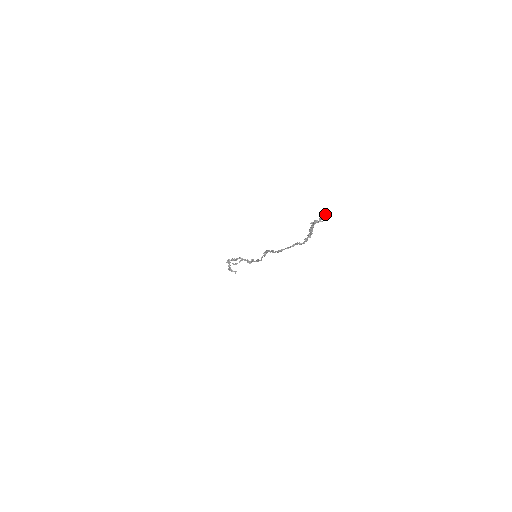
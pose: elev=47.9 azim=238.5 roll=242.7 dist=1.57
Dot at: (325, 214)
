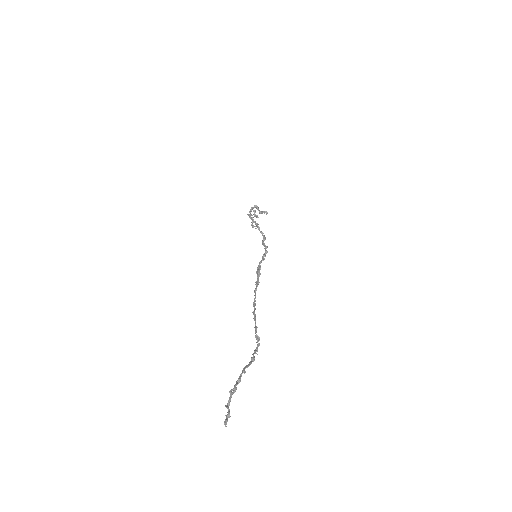
Dot at: (225, 422)
